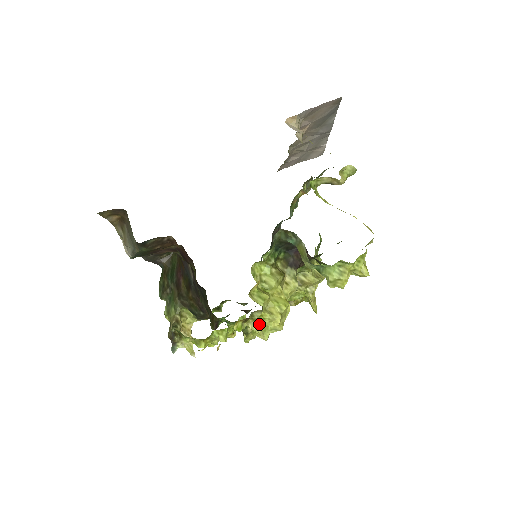
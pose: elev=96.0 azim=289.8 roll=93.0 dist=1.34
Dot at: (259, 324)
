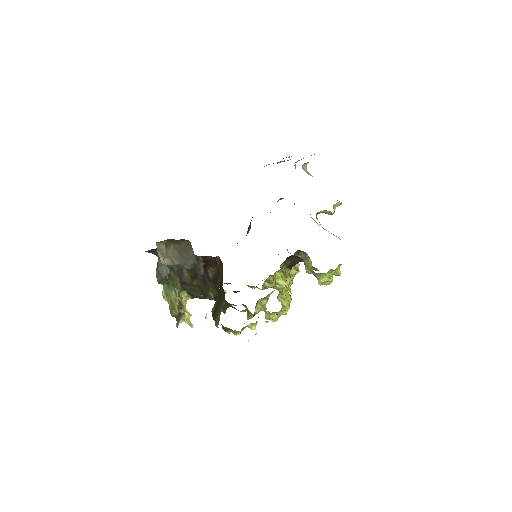
Dot at: (277, 315)
